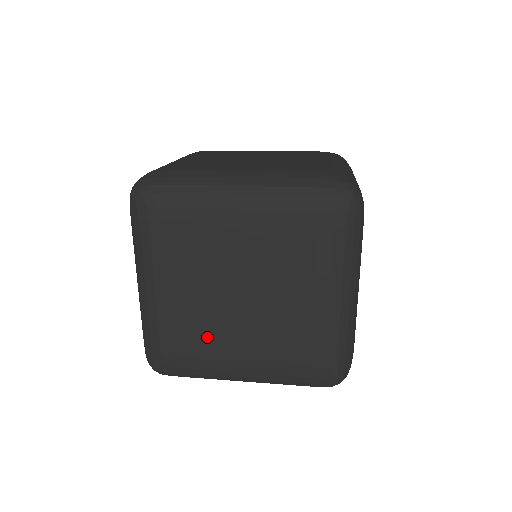
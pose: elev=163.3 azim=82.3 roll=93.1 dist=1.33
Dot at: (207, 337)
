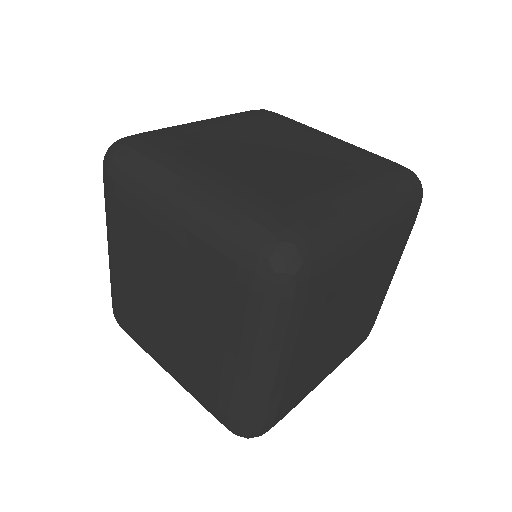
Dot at: (317, 371)
